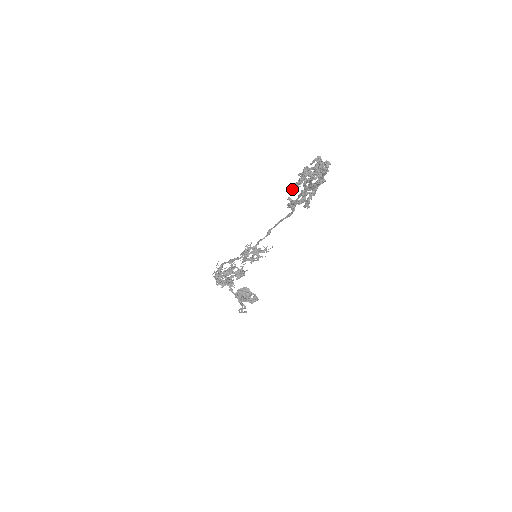
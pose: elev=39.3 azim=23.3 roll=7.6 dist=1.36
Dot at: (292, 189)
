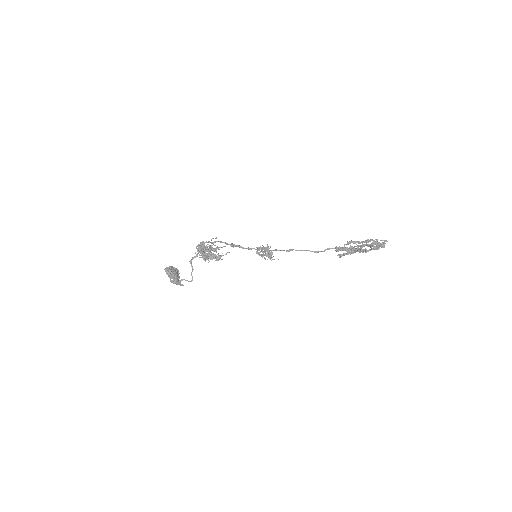
Dot at: (351, 242)
